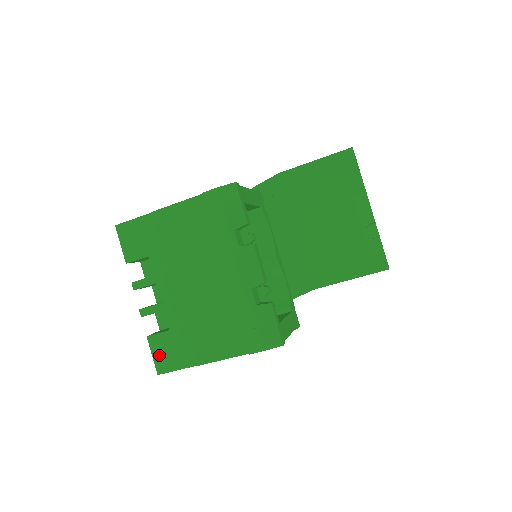
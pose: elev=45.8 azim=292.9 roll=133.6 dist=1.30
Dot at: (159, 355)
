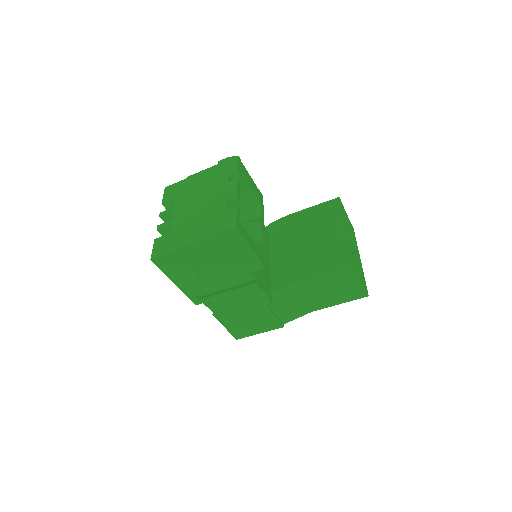
Dot at: (157, 248)
